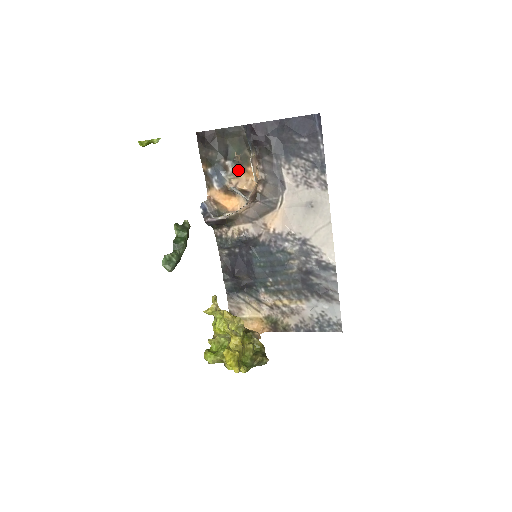
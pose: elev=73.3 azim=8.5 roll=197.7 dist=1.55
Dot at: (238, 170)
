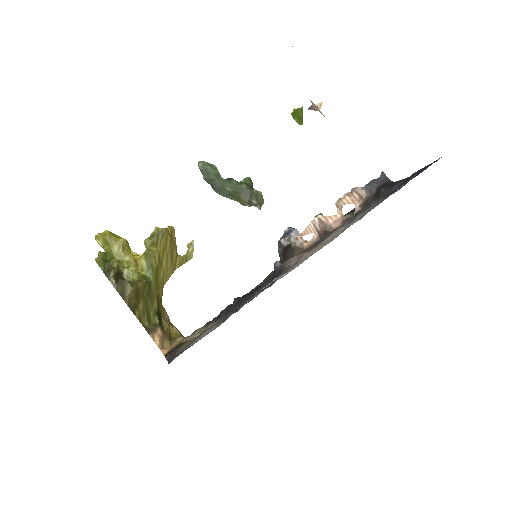
Dot at: occluded
